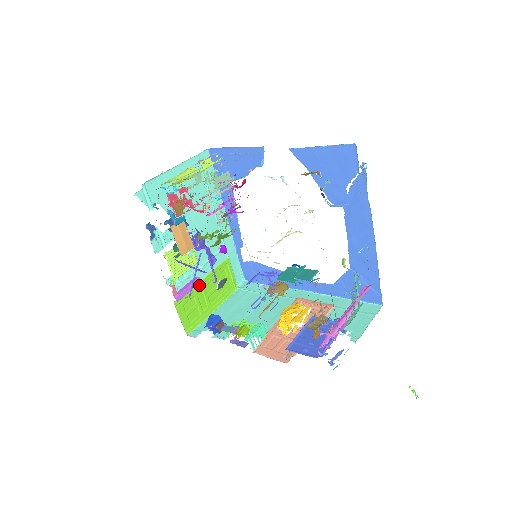
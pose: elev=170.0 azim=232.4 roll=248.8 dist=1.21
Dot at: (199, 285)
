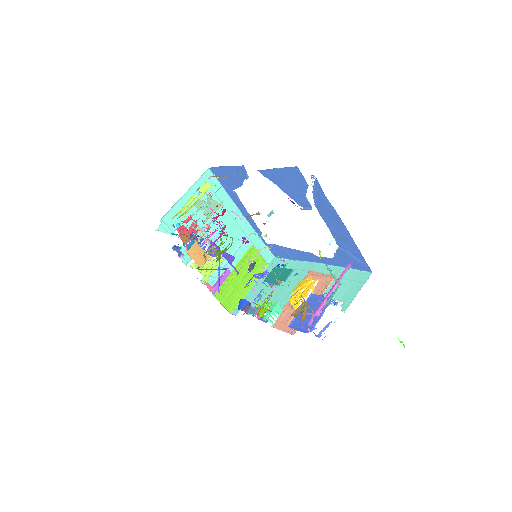
Dot at: (231, 274)
